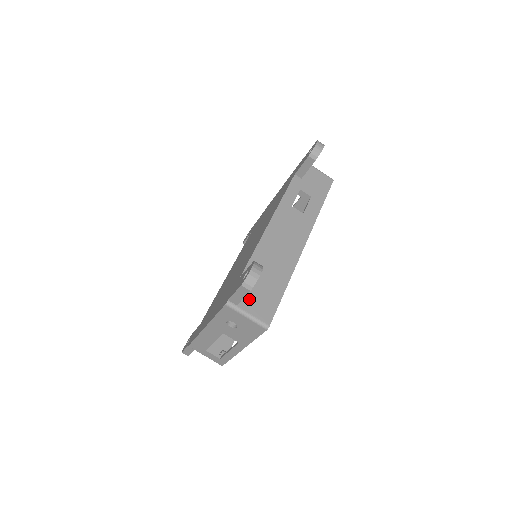
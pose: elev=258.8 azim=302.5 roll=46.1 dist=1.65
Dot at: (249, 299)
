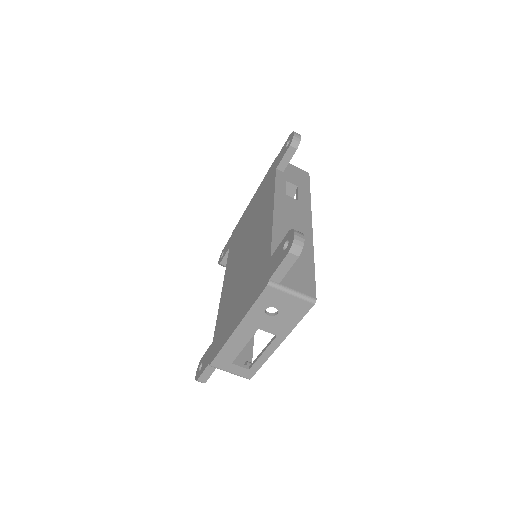
Dot at: (287, 277)
